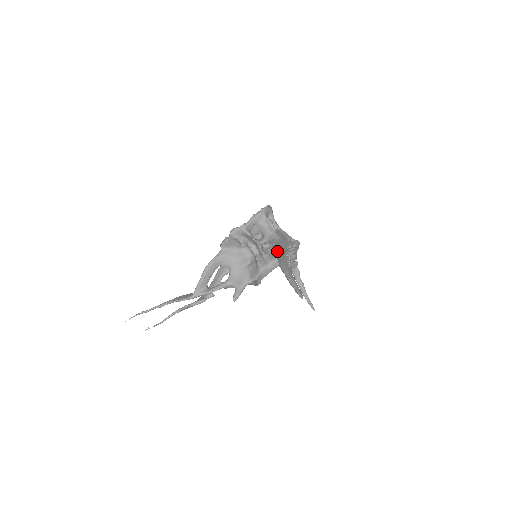
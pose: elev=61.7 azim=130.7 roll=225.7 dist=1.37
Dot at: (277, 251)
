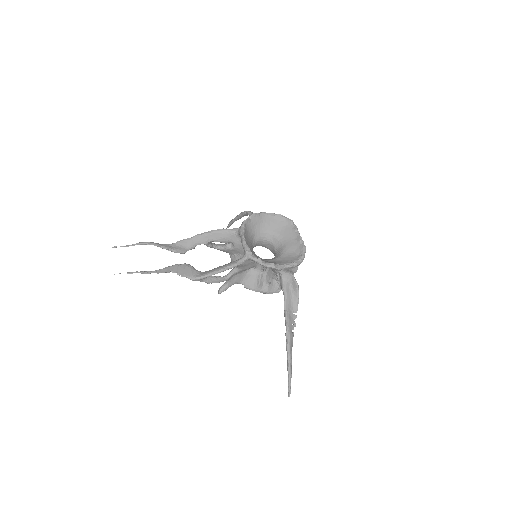
Dot at: (286, 311)
